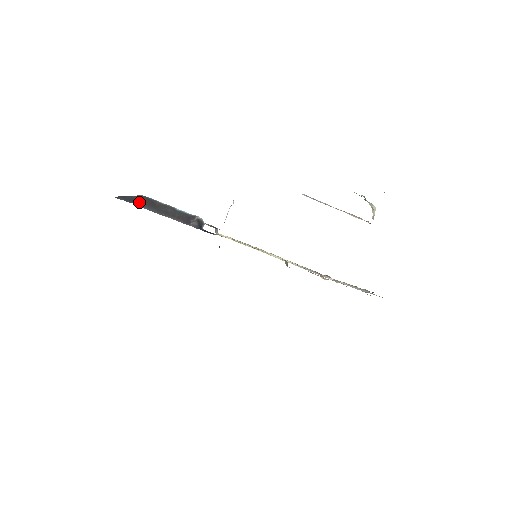
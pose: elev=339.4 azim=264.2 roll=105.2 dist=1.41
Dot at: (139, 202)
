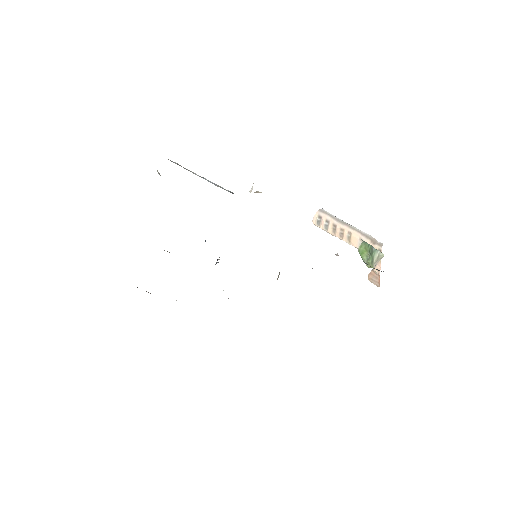
Dot at: occluded
